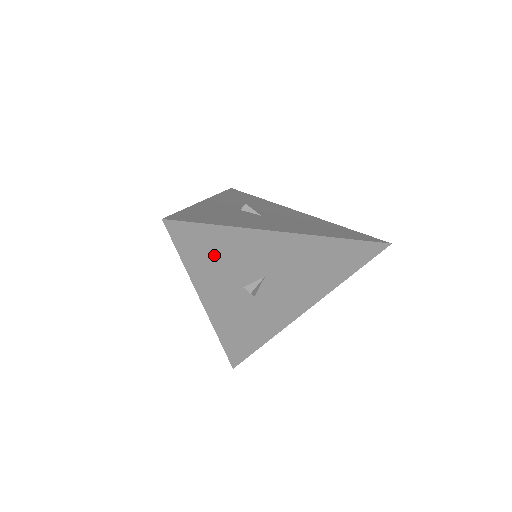
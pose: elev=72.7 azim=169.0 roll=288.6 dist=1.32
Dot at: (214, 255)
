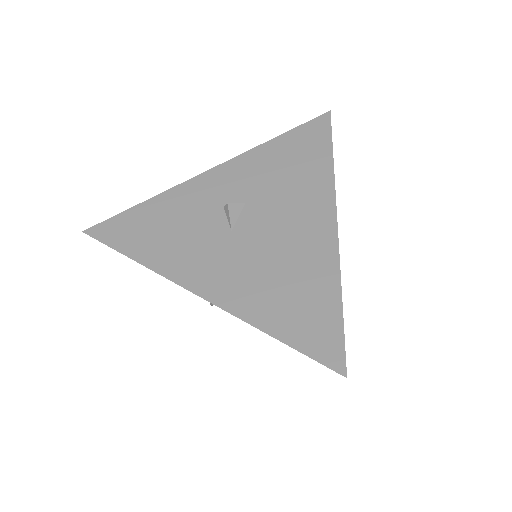
Dot at: occluded
